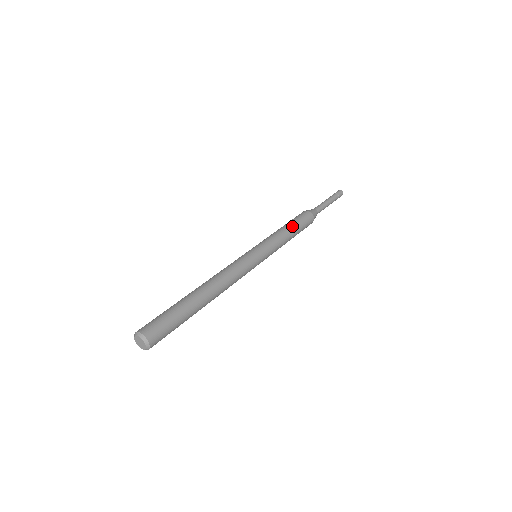
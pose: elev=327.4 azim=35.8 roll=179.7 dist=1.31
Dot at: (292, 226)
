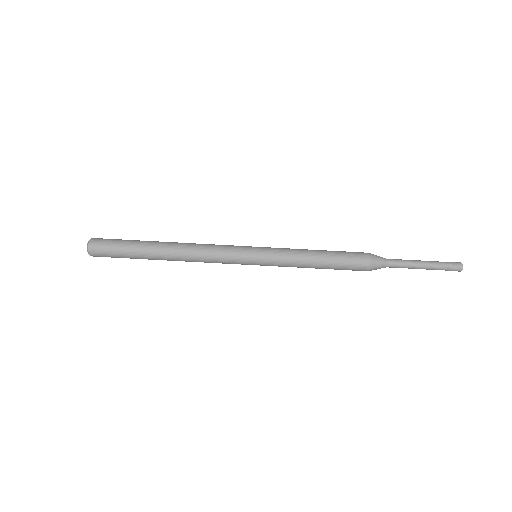
Dot at: (324, 267)
